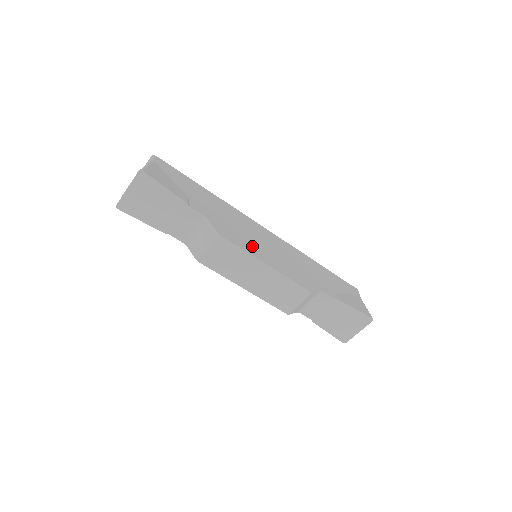
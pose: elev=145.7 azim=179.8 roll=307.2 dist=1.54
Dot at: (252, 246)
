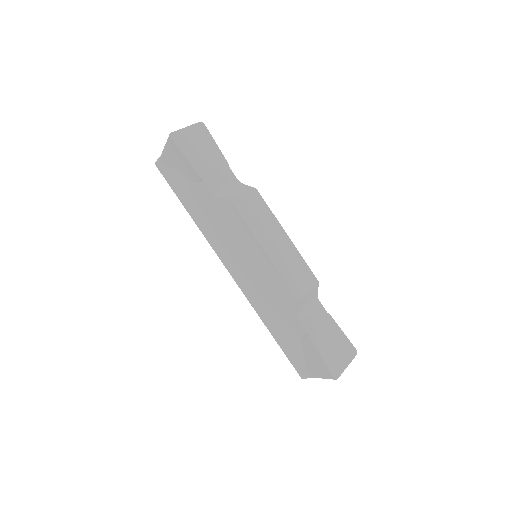
Dot at: occluded
